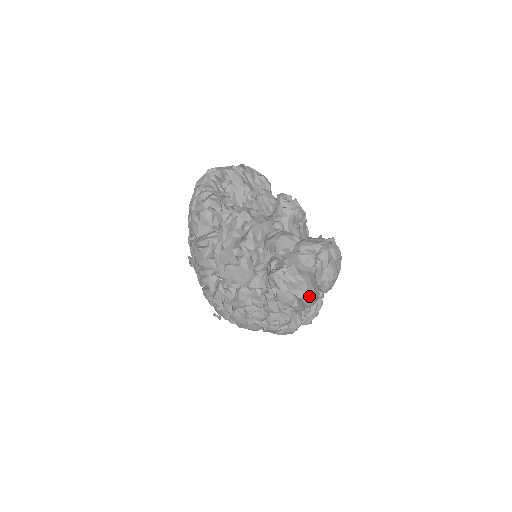
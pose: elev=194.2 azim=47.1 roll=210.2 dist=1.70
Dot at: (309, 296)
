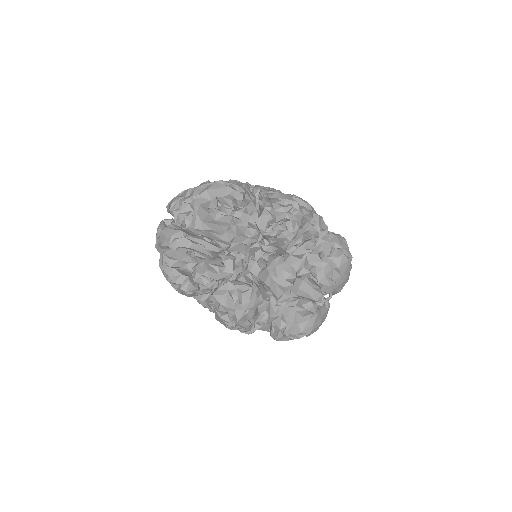
Dot at: (316, 330)
